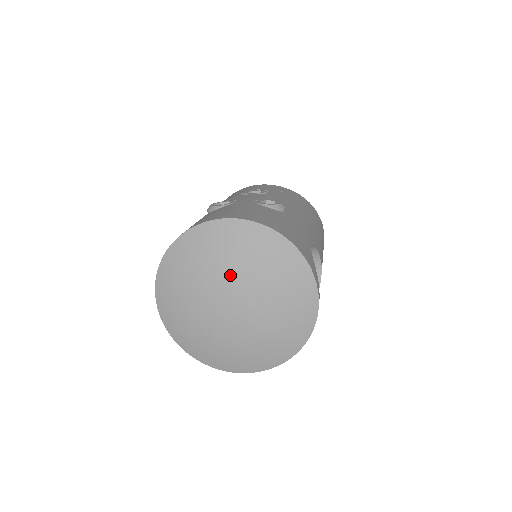
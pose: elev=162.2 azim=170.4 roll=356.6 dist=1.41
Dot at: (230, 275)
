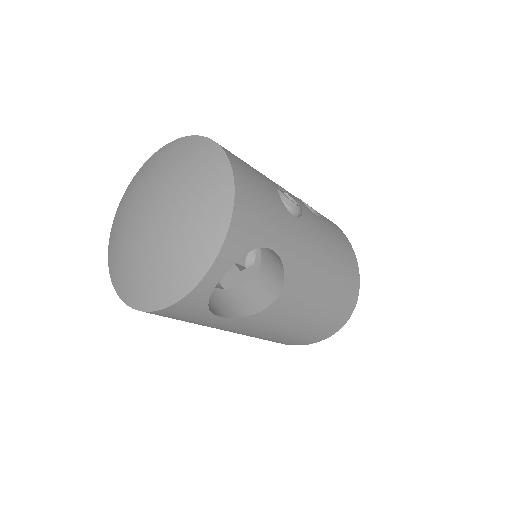
Dot at: (172, 186)
